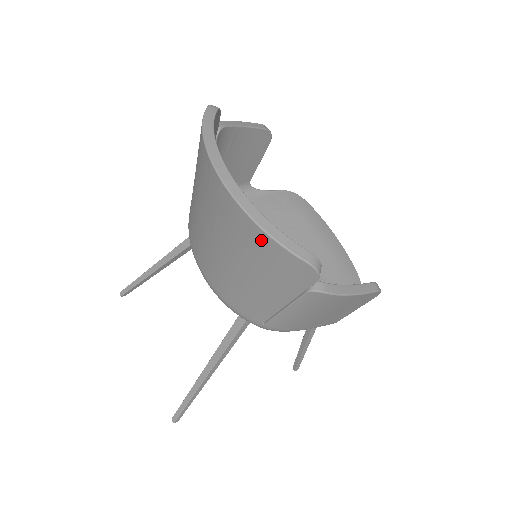
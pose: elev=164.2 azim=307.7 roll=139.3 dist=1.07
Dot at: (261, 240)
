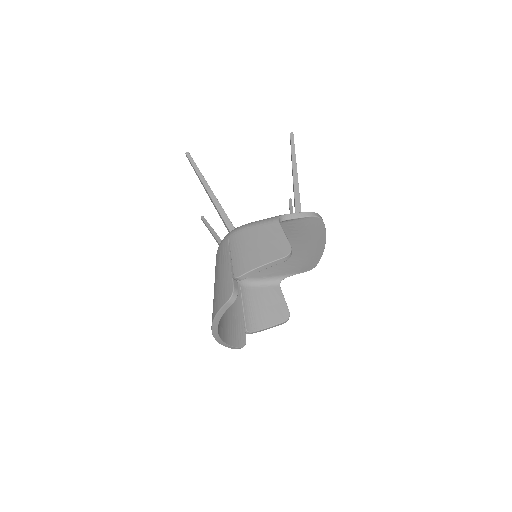
Dot at: occluded
